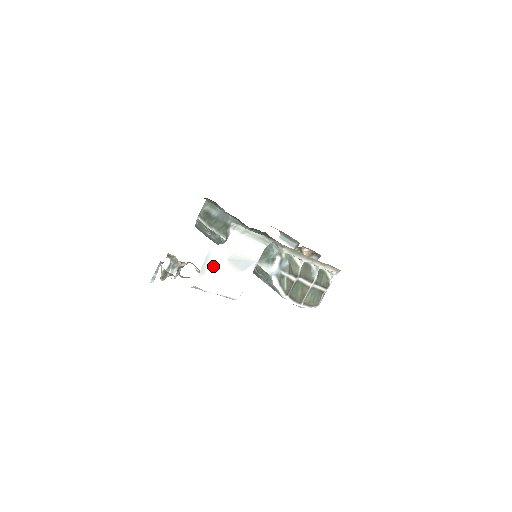
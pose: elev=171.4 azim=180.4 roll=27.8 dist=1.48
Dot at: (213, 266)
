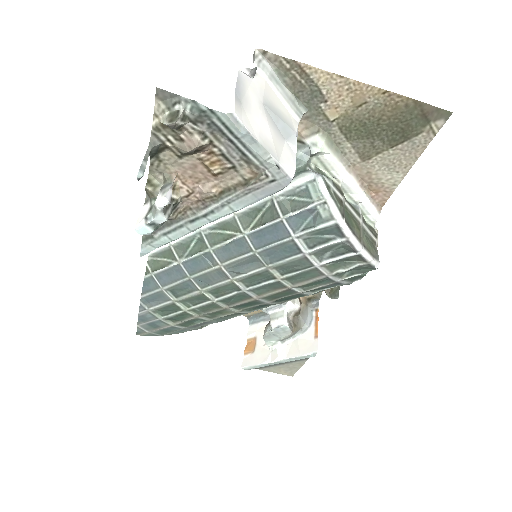
Dot at: (248, 101)
